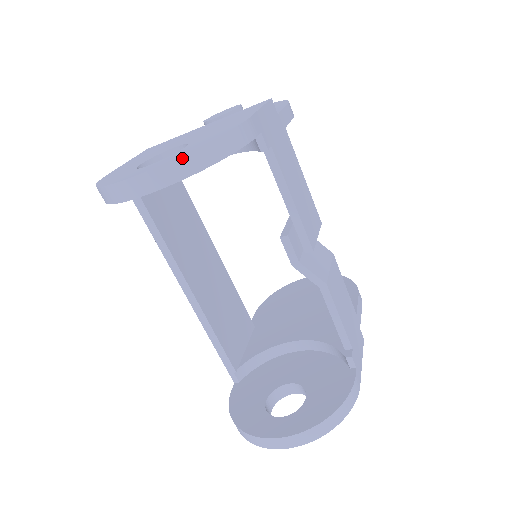
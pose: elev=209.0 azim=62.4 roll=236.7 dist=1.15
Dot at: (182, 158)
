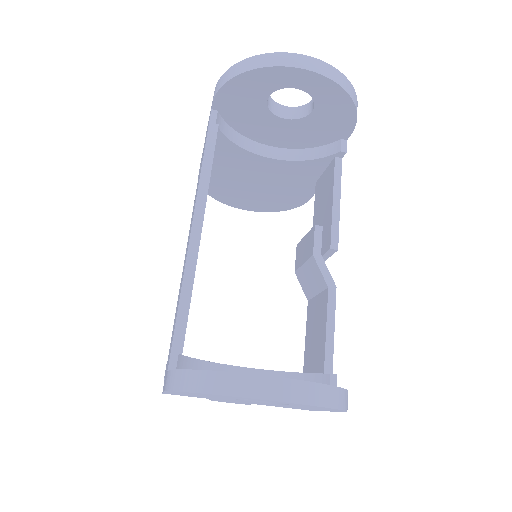
Dot at: (342, 75)
